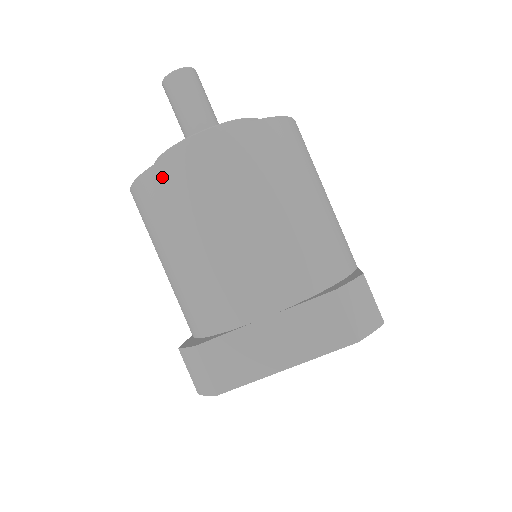
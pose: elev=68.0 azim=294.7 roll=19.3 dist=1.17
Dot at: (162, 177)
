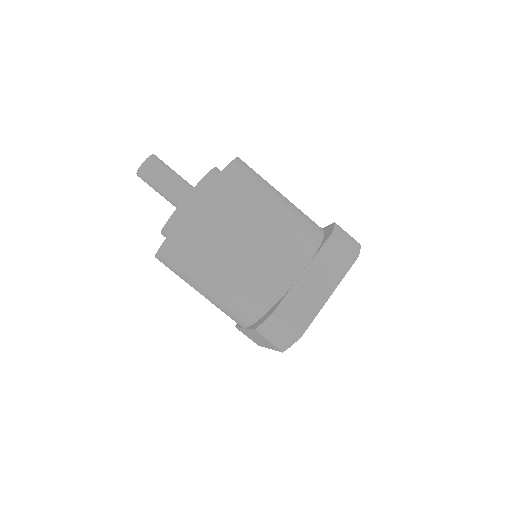
Dot at: (195, 219)
